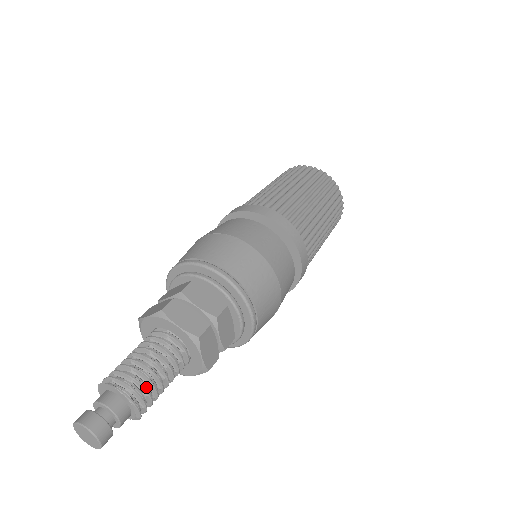
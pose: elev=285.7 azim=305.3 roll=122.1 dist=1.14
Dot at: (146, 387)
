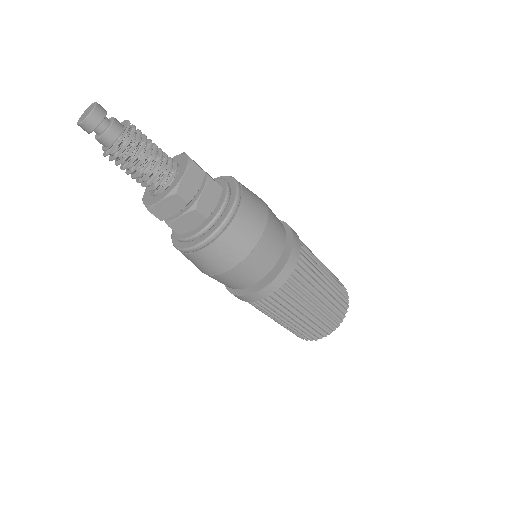
Dot at: (140, 141)
